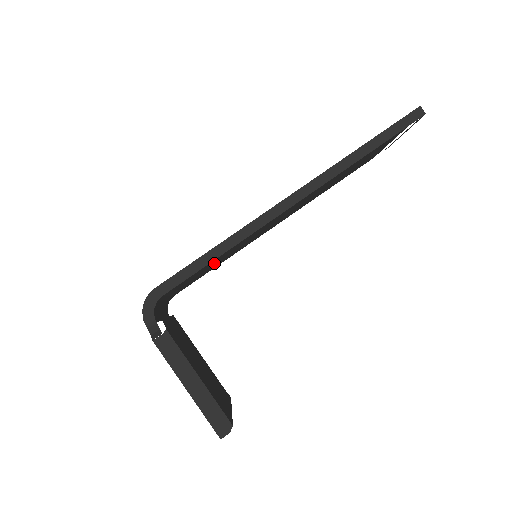
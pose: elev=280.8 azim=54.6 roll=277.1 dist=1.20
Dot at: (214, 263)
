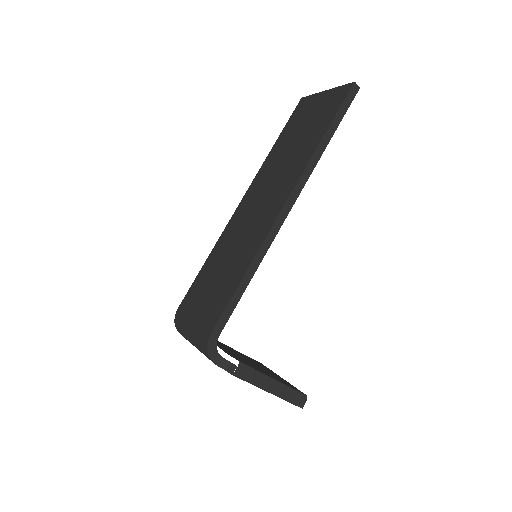
Dot at: occluded
